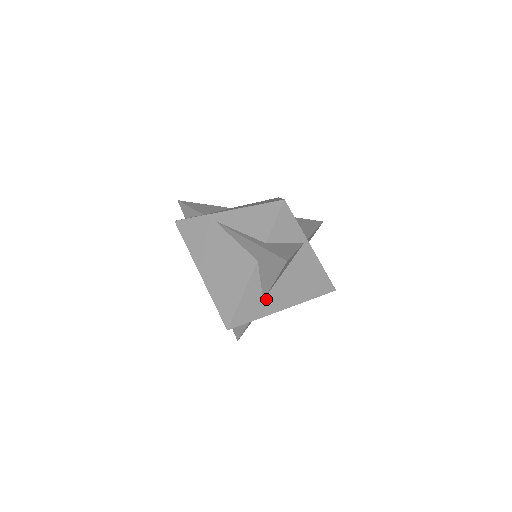
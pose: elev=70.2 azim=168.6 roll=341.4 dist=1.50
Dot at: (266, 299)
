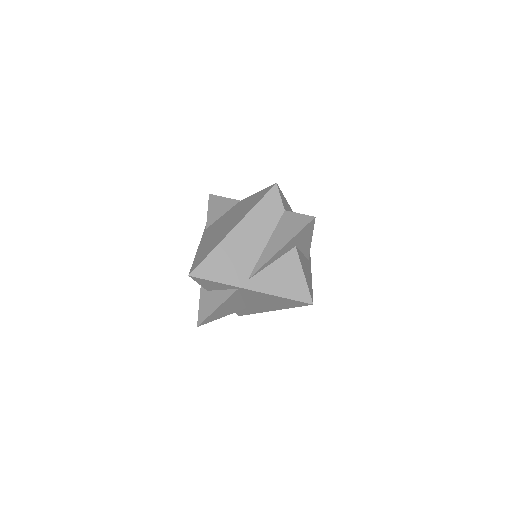
Dot at: (248, 307)
